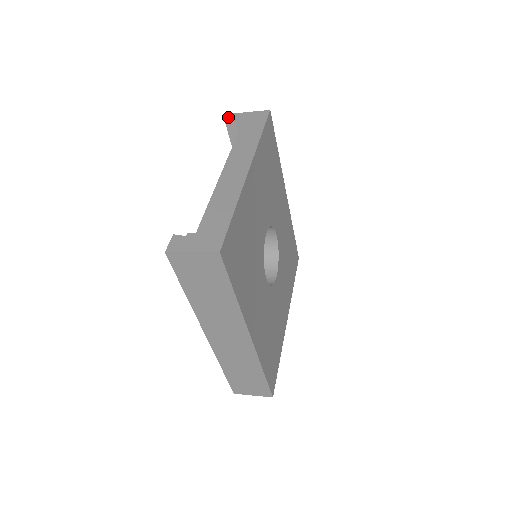
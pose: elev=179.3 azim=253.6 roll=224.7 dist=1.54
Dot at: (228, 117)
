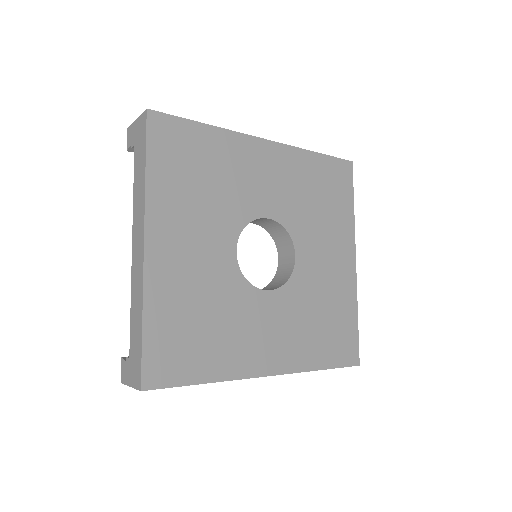
Dot at: occluded
